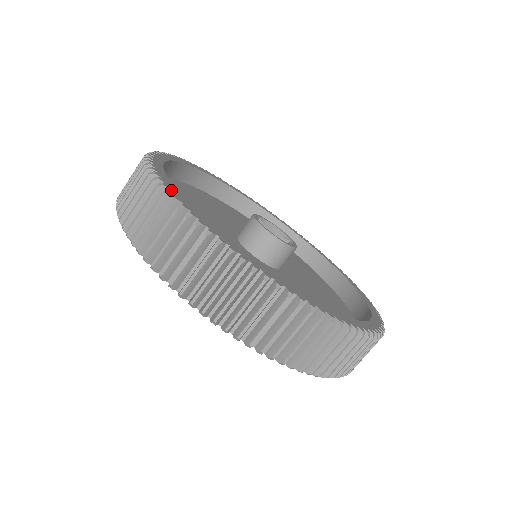
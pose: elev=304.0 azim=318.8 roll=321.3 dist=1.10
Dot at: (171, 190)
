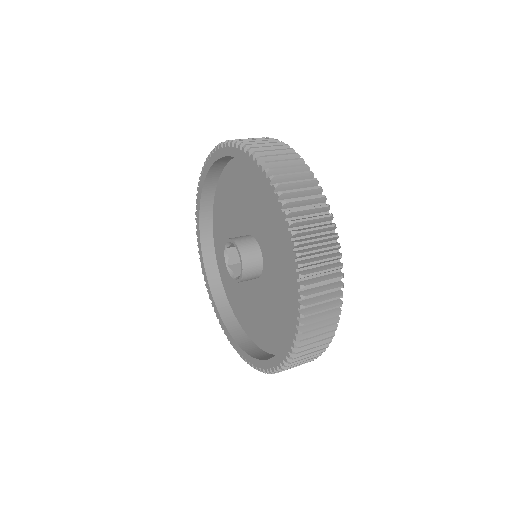
Dot at: occluded
